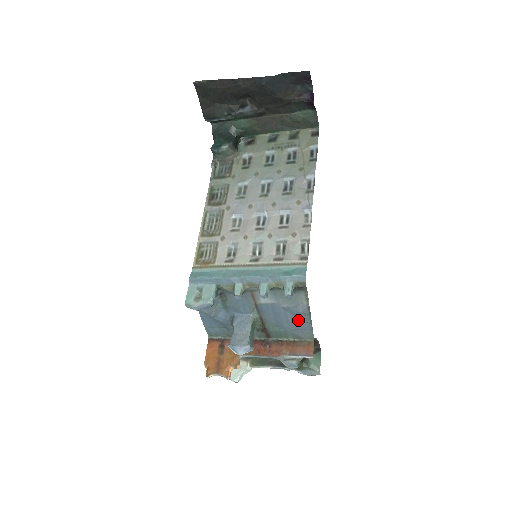
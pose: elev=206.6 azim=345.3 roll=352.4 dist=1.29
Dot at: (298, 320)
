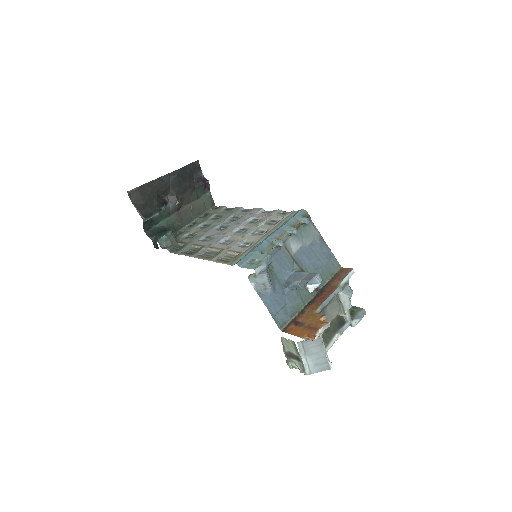
Dot at: (322, 253)
